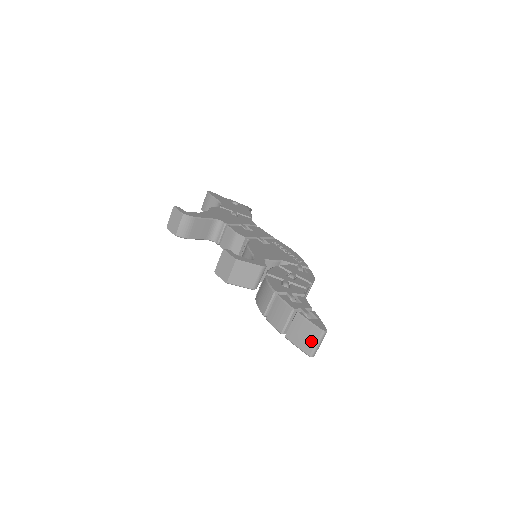
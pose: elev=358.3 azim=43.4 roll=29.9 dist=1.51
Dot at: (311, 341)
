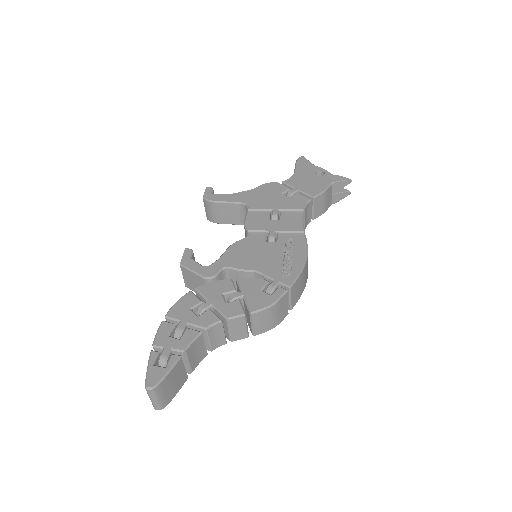
Dot at: occluded
